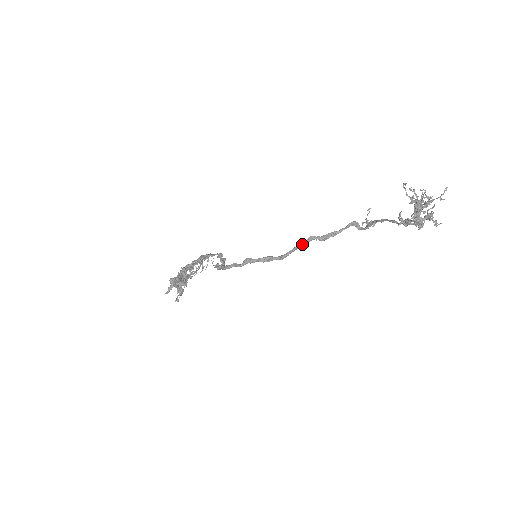
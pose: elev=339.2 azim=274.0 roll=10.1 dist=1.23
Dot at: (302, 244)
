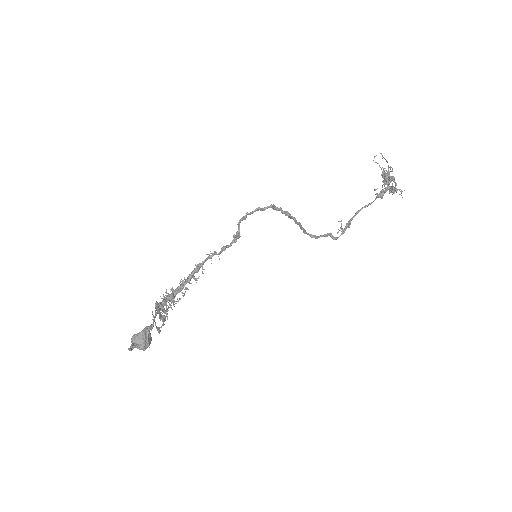
Dot at: (303, 228)
